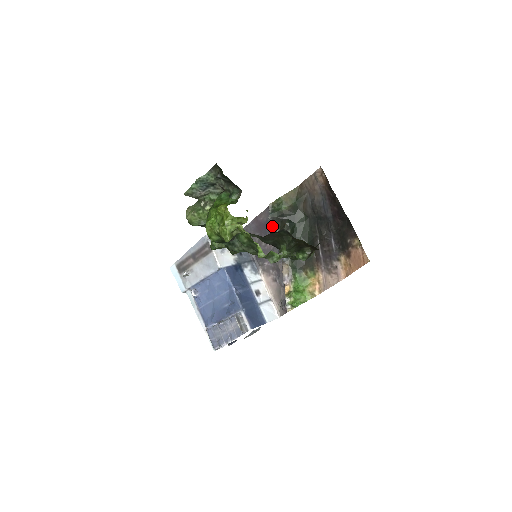
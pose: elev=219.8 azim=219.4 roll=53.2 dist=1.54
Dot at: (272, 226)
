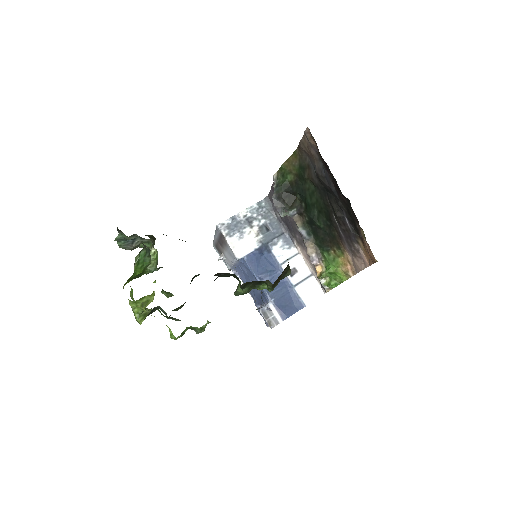
Dot at: (279, 205)
